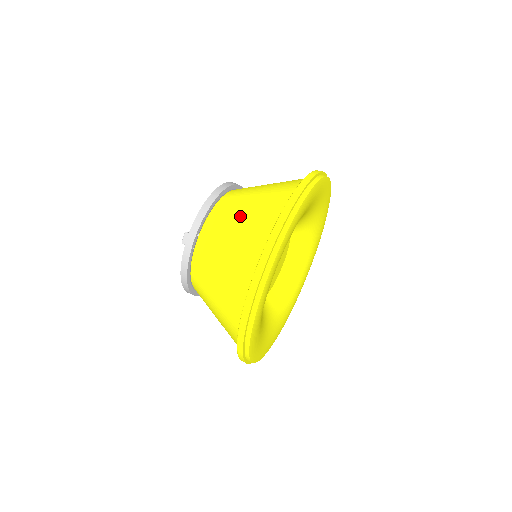
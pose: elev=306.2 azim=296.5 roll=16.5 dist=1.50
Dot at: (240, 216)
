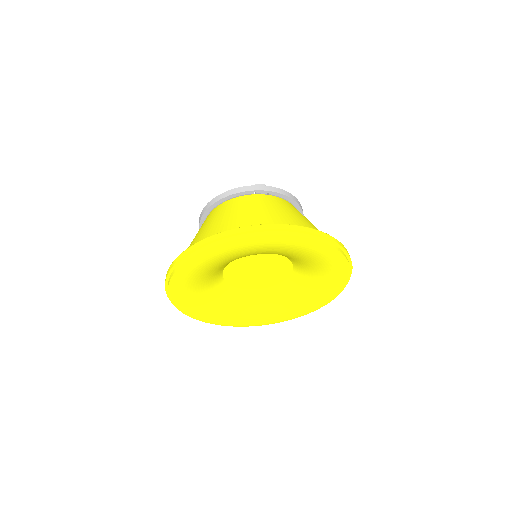
Dot at: (302, 216)
